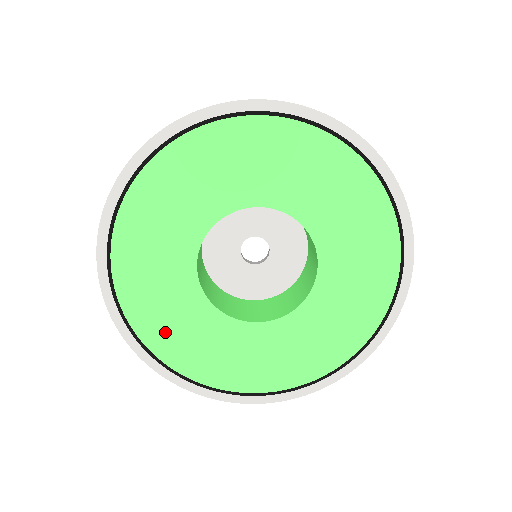
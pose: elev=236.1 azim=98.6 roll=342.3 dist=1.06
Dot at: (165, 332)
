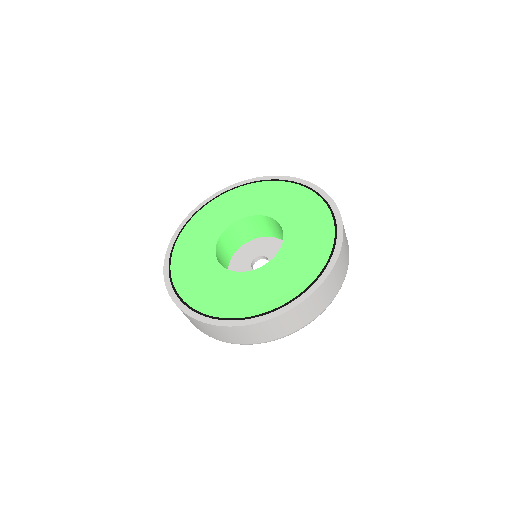
Dot at: (231, 303)
